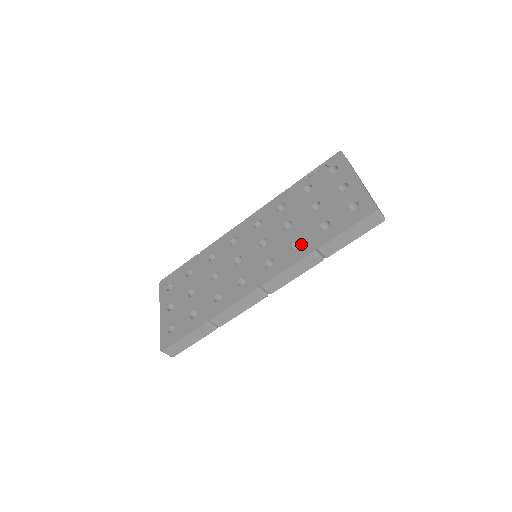
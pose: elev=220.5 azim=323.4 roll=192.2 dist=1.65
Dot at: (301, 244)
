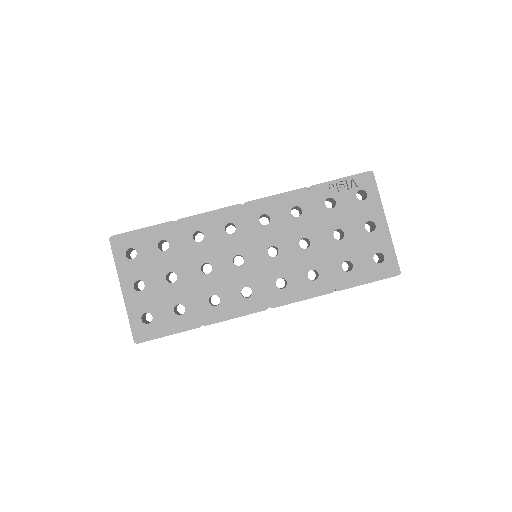
Dot at: (320, 277)
